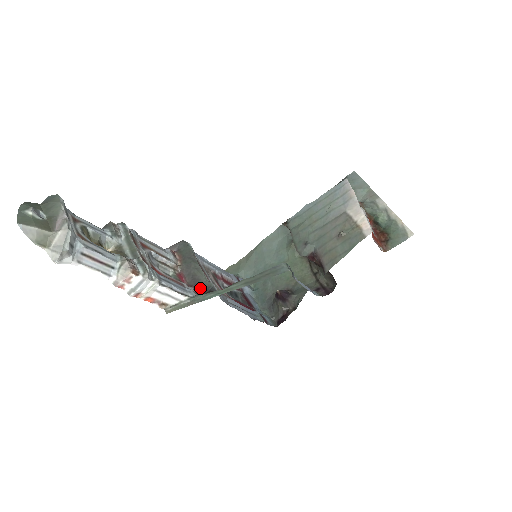
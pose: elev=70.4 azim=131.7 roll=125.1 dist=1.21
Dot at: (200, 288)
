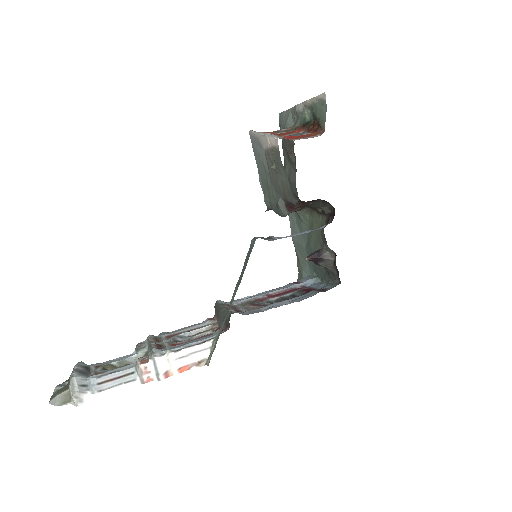
Dot at: (228, 323)
